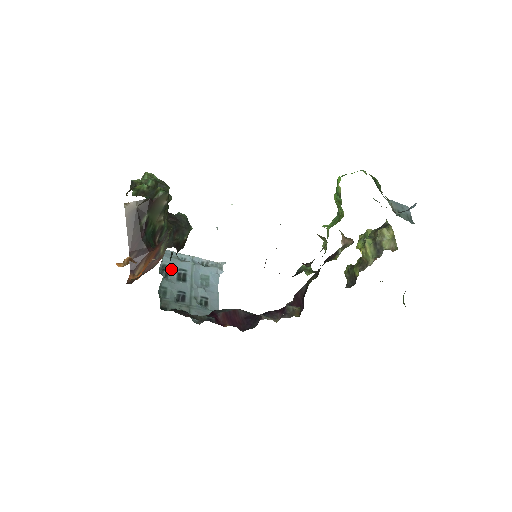
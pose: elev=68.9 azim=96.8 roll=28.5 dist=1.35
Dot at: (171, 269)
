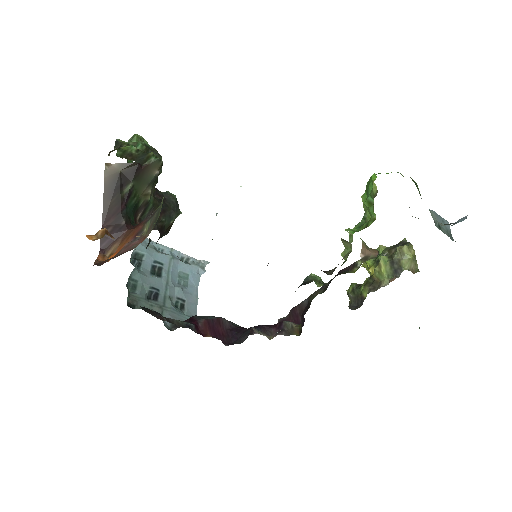
Dot at: (145, 259)
